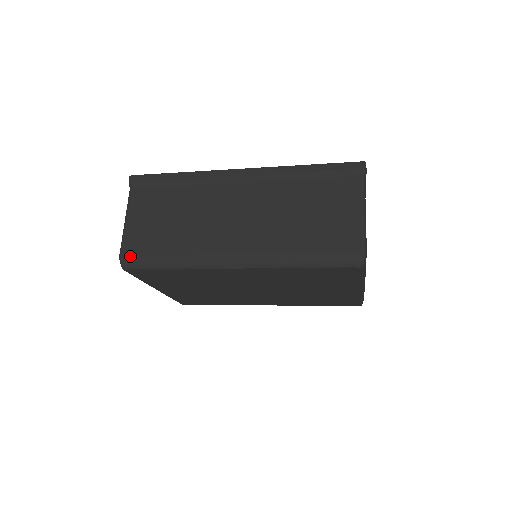
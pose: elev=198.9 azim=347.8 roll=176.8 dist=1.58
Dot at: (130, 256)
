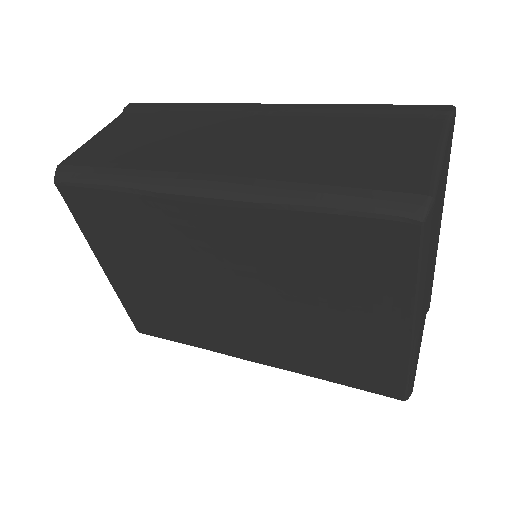
Dot at: (71, 164)
